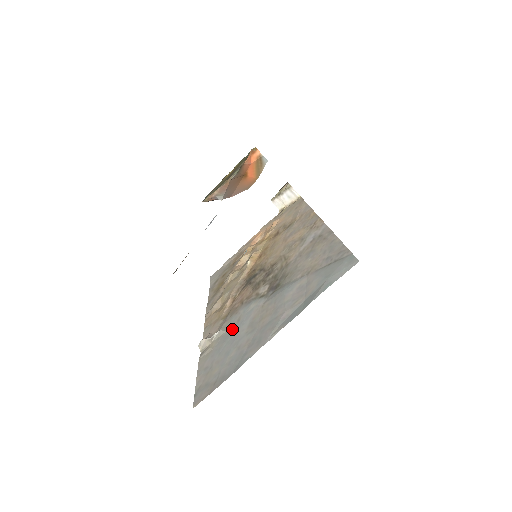
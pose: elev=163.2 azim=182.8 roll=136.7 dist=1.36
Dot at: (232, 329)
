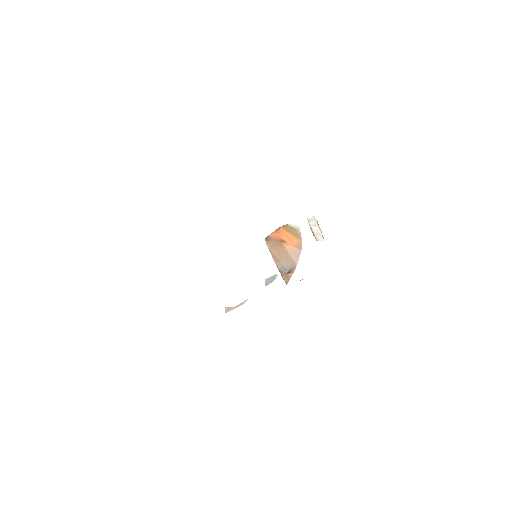
Dot at: occluded
